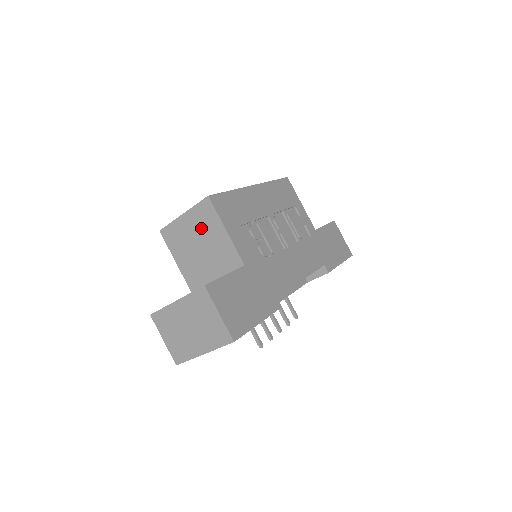
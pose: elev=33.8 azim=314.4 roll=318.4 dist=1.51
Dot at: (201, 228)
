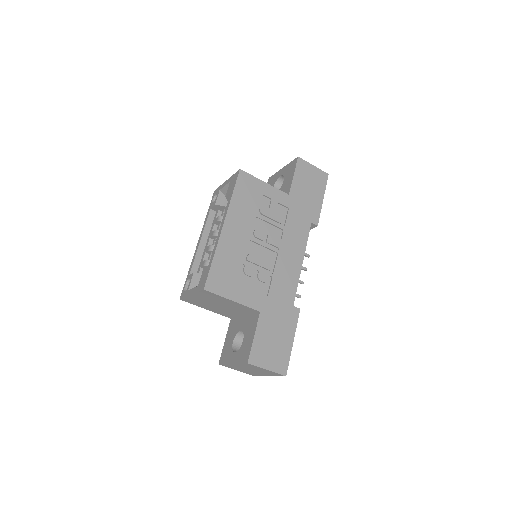
Dot at: (212, 300)
